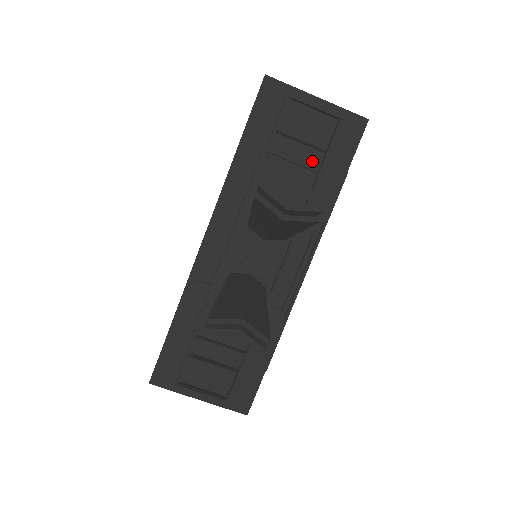
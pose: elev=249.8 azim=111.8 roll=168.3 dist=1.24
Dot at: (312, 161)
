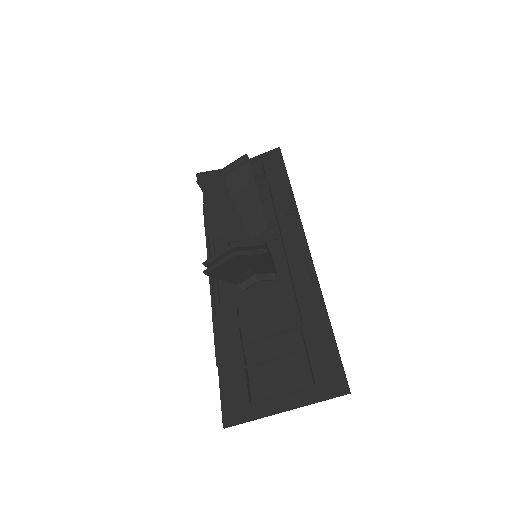
Dot at: (257, 185)
